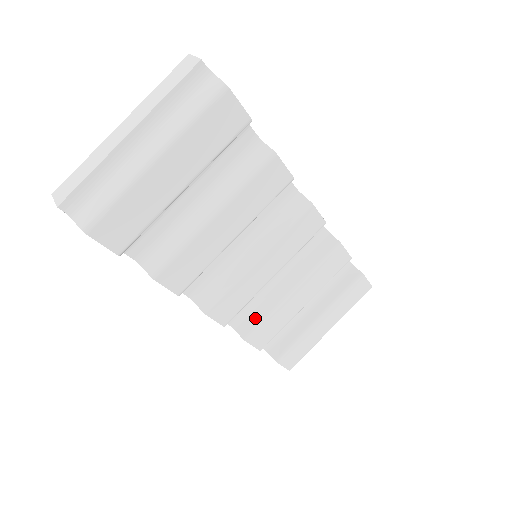
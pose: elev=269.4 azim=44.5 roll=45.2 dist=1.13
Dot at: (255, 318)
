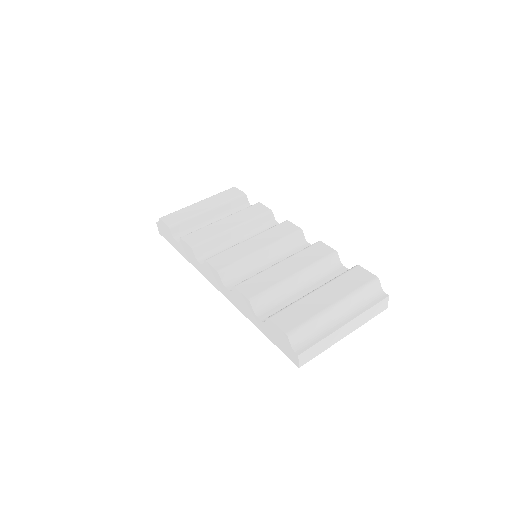
Dot at: occluded
